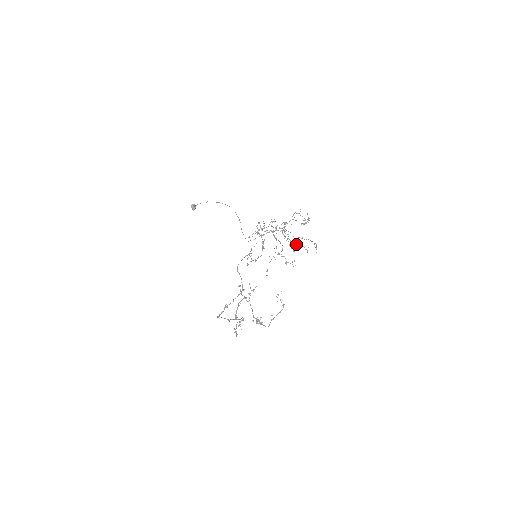
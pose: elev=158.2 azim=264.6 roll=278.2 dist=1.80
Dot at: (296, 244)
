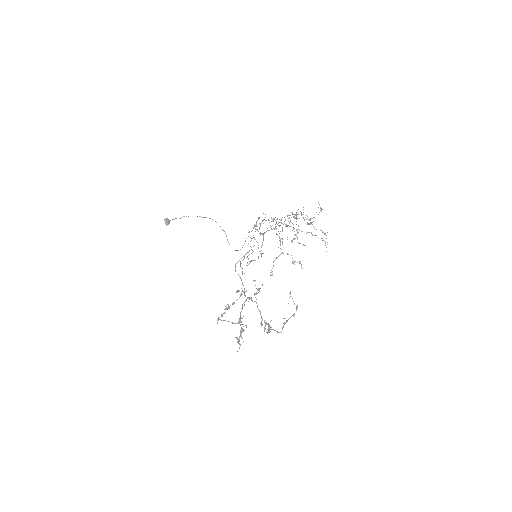
Dot at: occluded
